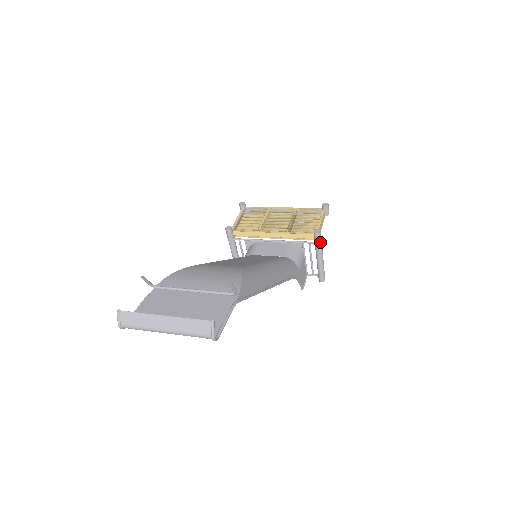
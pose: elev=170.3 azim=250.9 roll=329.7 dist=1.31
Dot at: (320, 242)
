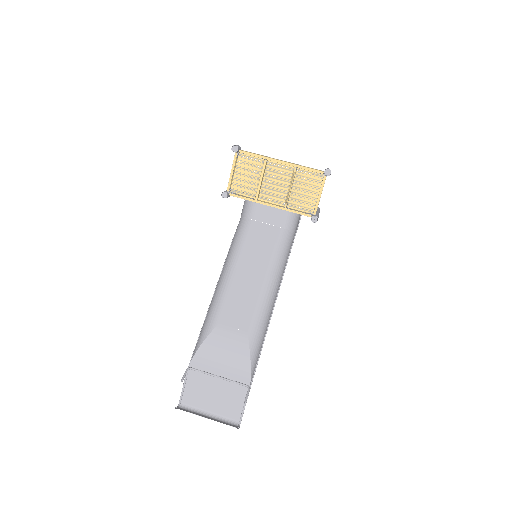
Dot at: occluded
